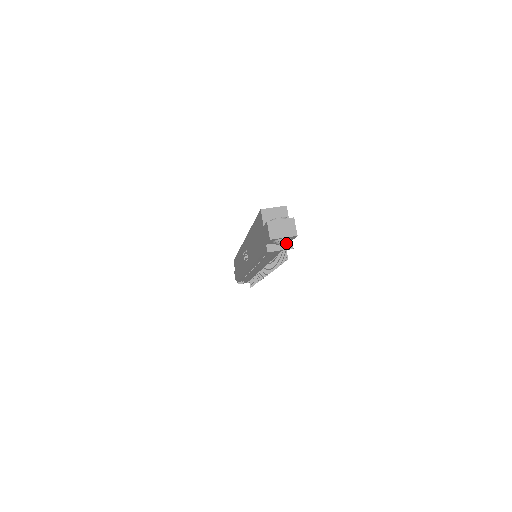
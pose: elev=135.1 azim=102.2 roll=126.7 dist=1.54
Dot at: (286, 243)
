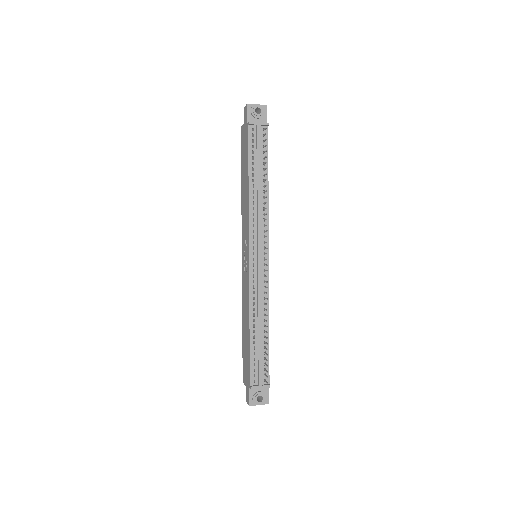
Dot at: (261, 114)
